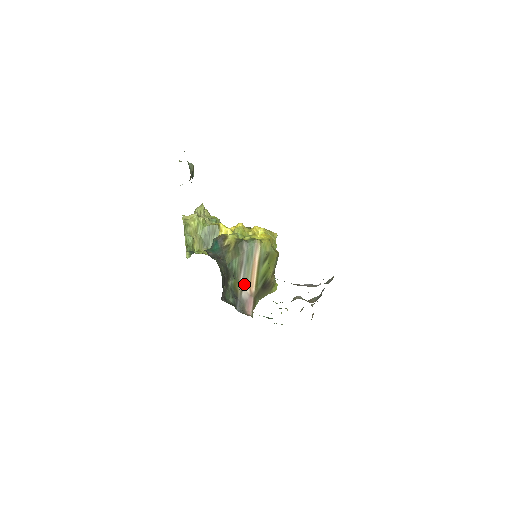
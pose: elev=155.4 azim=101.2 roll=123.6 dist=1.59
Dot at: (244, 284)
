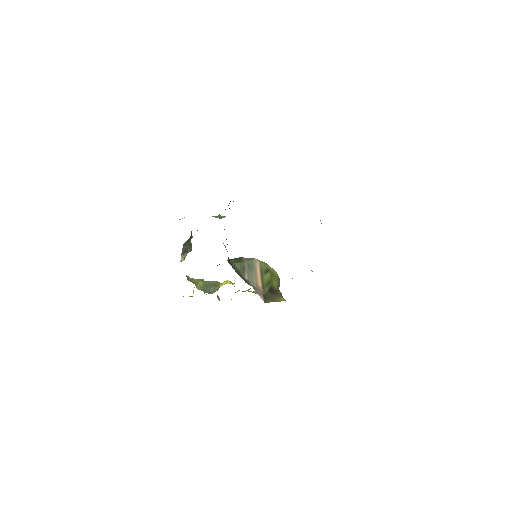
Dot at: (250, 282)
